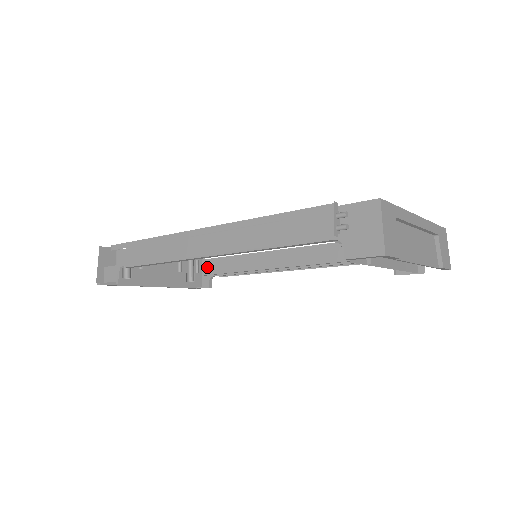
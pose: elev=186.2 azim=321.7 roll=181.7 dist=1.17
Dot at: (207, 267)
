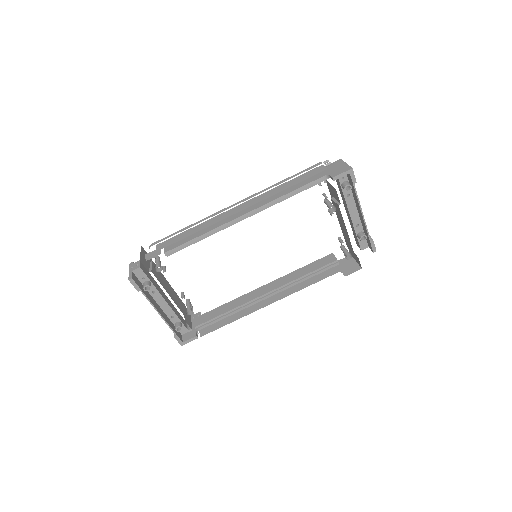
Dot at: (197, 316)
